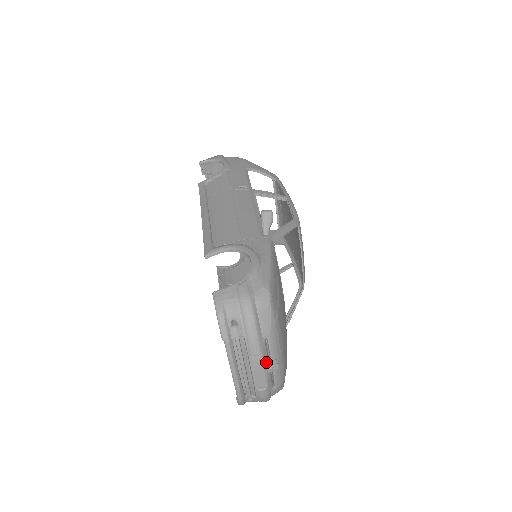
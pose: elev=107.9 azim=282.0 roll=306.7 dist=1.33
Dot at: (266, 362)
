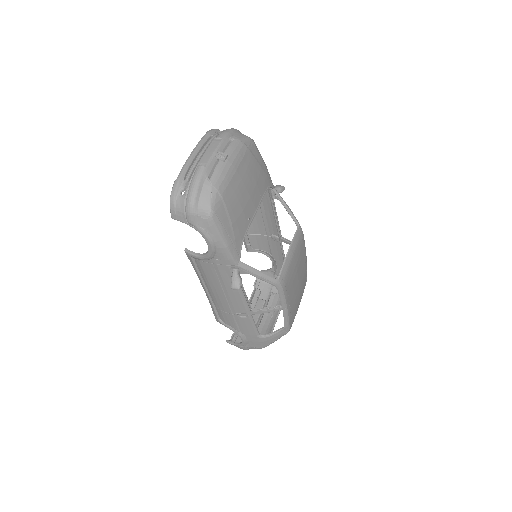
Dot at: (220, 149)
